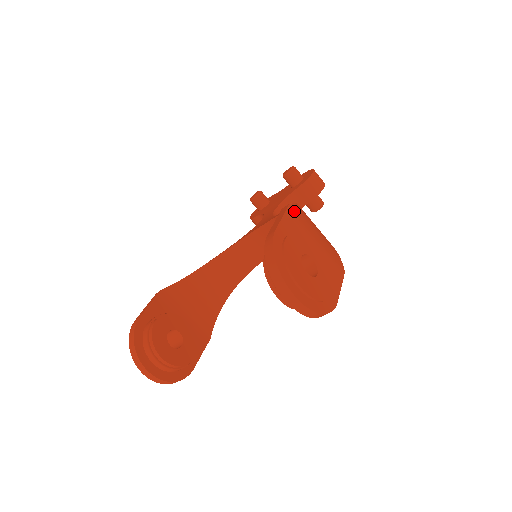
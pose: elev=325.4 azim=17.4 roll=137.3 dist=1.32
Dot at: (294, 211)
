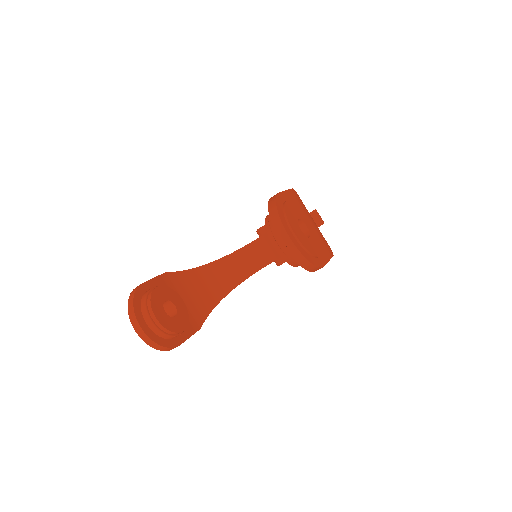
Dot at: (296, 195)
